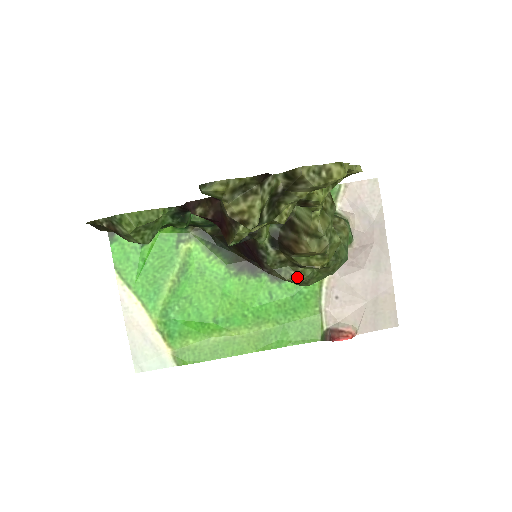
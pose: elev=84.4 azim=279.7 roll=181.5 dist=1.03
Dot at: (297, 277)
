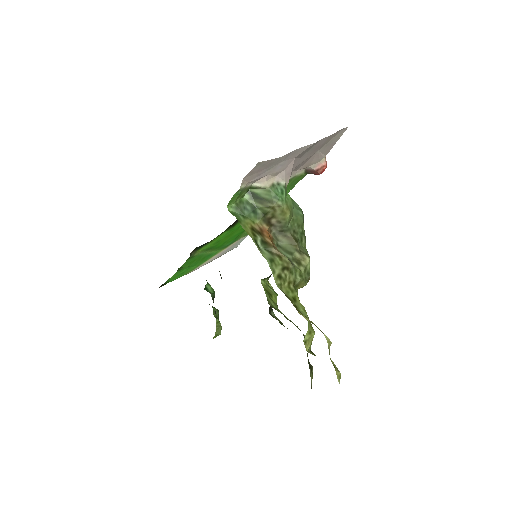
Dot at: occluded
